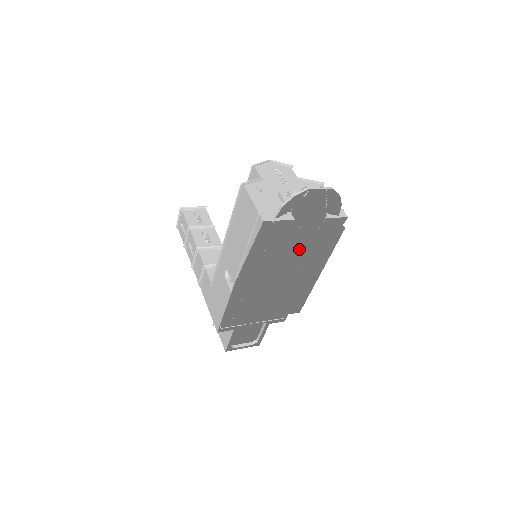
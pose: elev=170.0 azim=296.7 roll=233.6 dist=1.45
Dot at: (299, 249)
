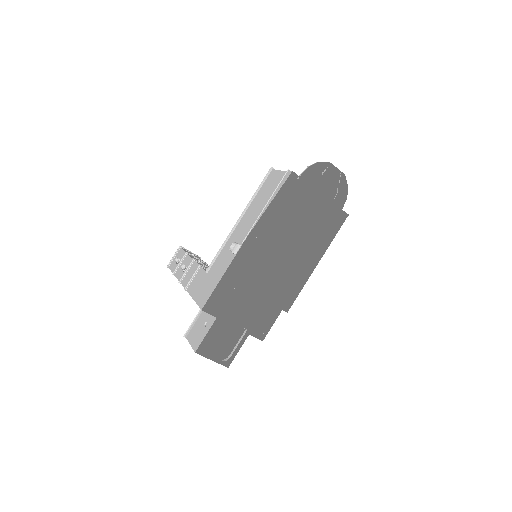
Dot at: (311, 215)
